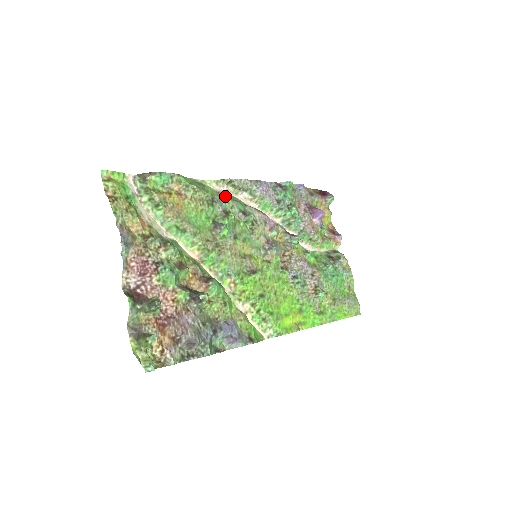
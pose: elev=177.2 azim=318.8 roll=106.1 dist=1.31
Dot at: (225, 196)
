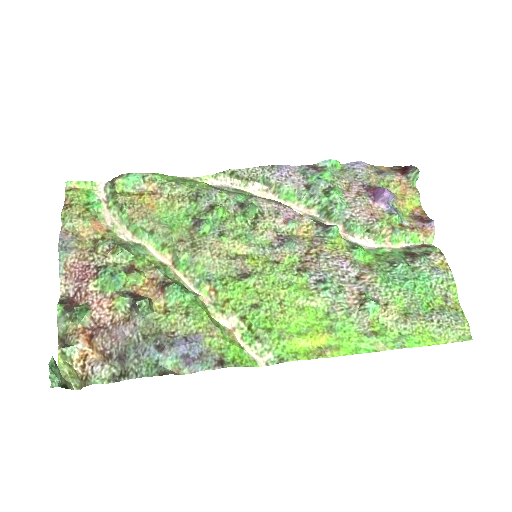
Dot at: (222, 190)
